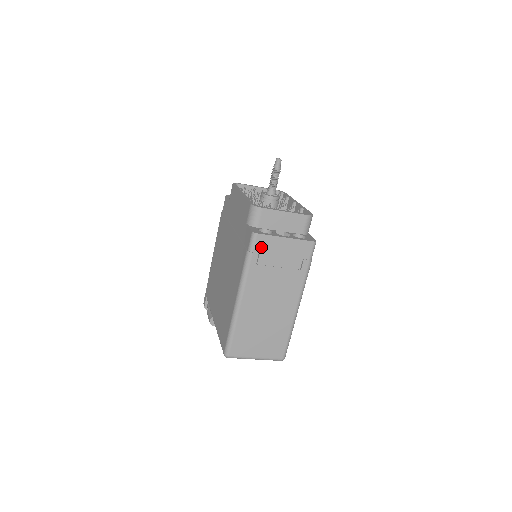
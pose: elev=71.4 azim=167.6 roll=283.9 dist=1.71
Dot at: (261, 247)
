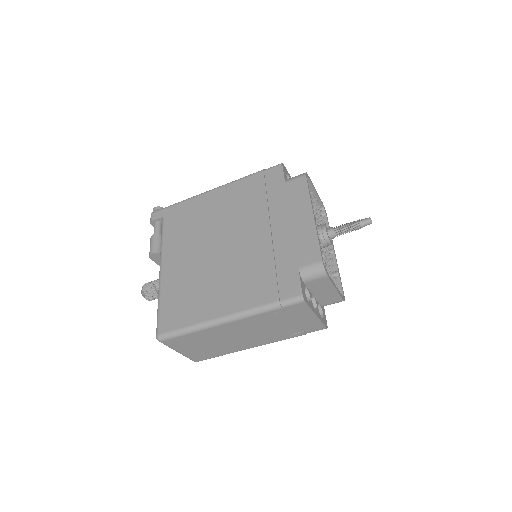
Dot at: (293, 309)
